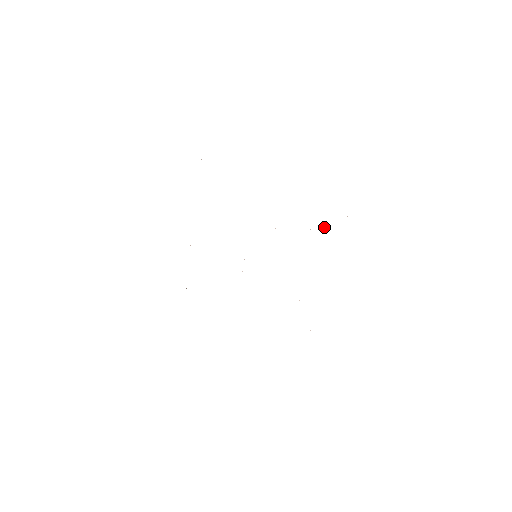
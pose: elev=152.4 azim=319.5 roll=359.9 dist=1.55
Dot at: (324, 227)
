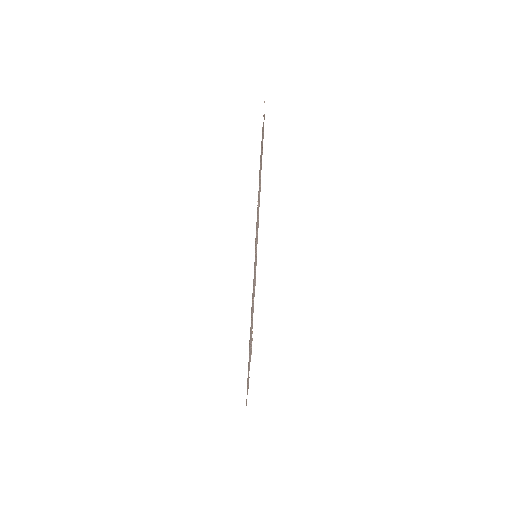
Dot at: occluded
